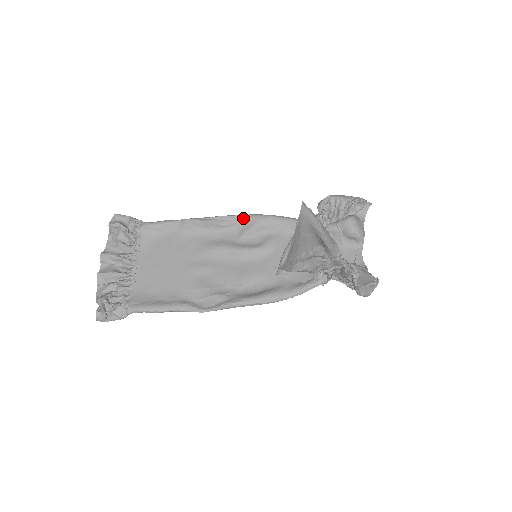
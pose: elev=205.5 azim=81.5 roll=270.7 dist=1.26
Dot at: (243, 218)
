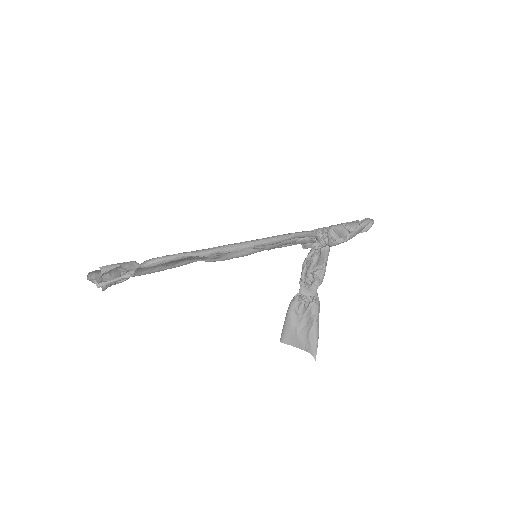
Dot at: occluded
